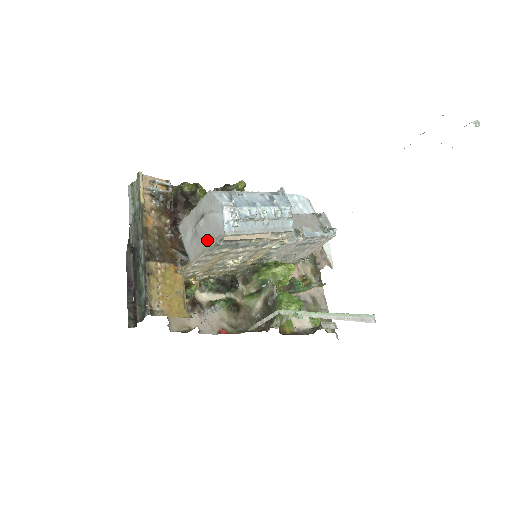
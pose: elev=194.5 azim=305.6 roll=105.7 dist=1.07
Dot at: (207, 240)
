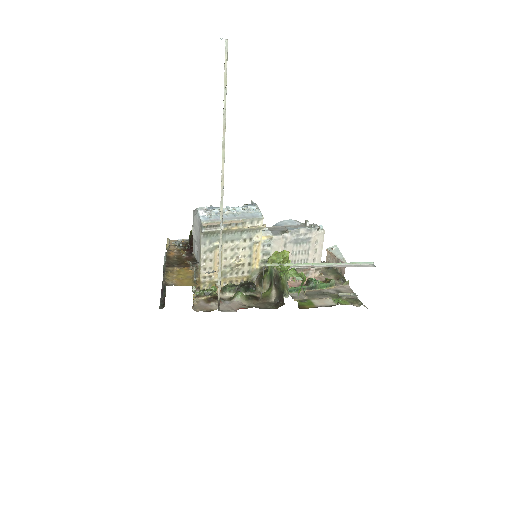
Dot at: (199, 238)
